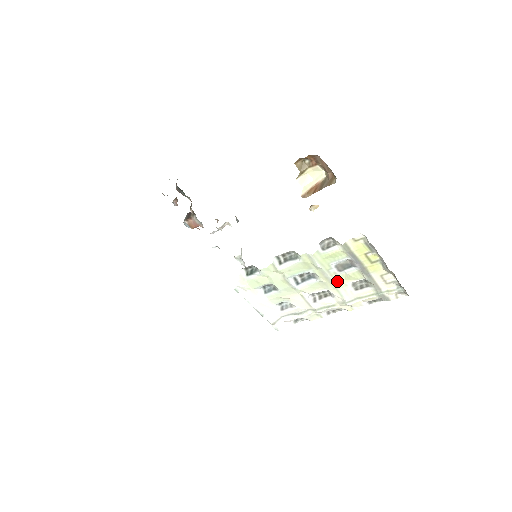
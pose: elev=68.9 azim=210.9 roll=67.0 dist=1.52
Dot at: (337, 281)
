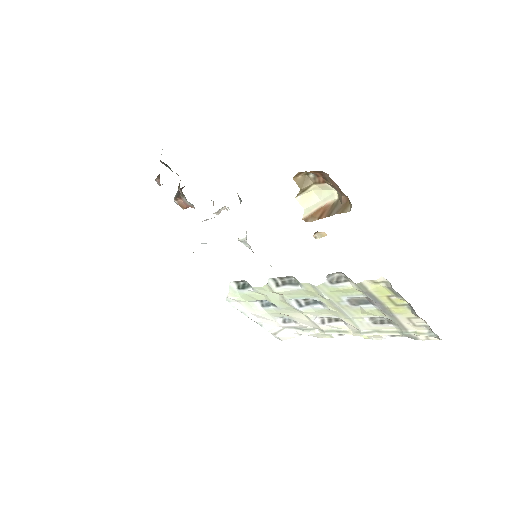
Dot at: (350, 313)
